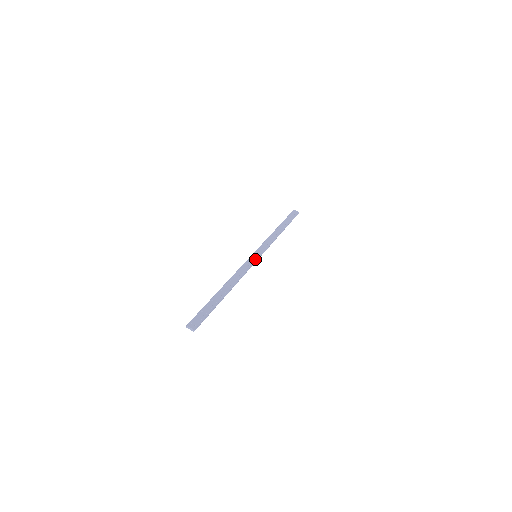
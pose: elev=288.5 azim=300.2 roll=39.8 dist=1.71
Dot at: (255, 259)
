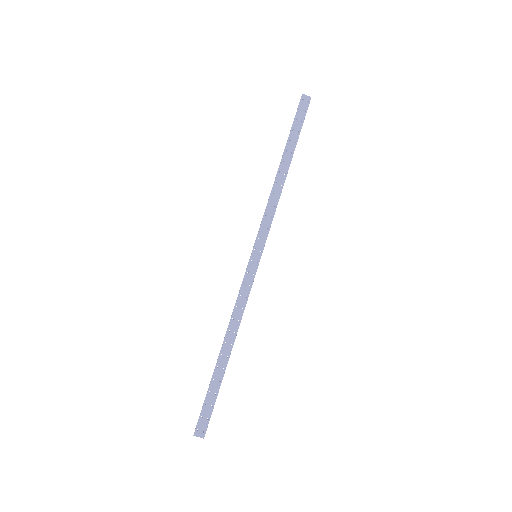
Dot at: (255, 266)
